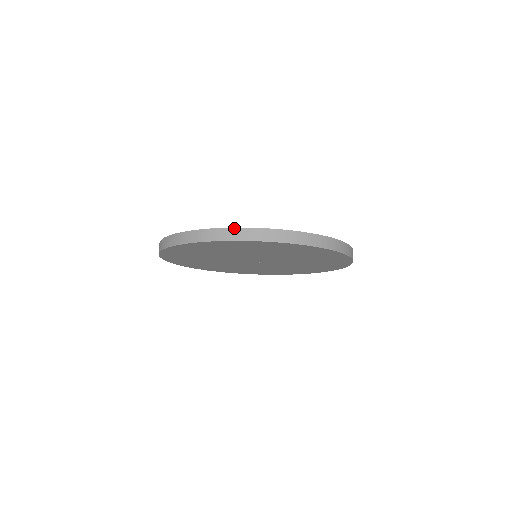
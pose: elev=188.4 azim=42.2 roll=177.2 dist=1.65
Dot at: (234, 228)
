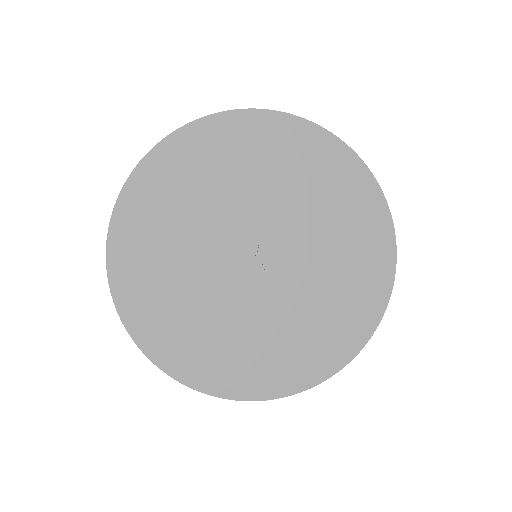
Dot at: occluded
